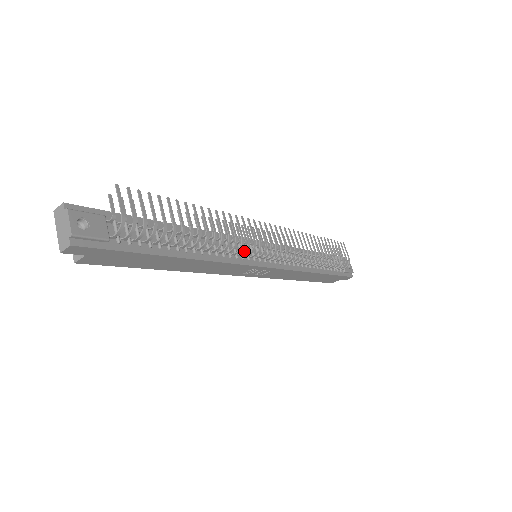
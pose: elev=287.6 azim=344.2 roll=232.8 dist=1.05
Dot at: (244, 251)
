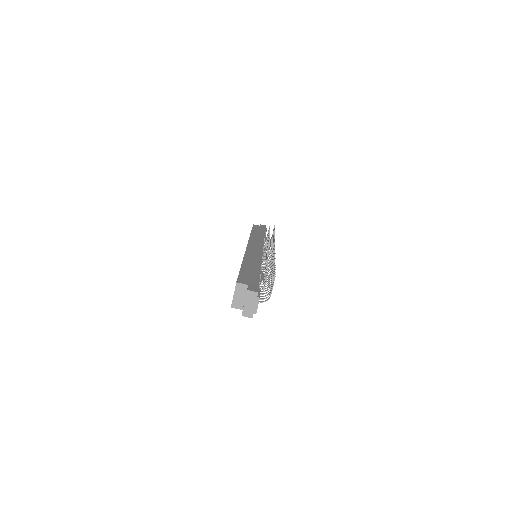
Dot at: occluded
